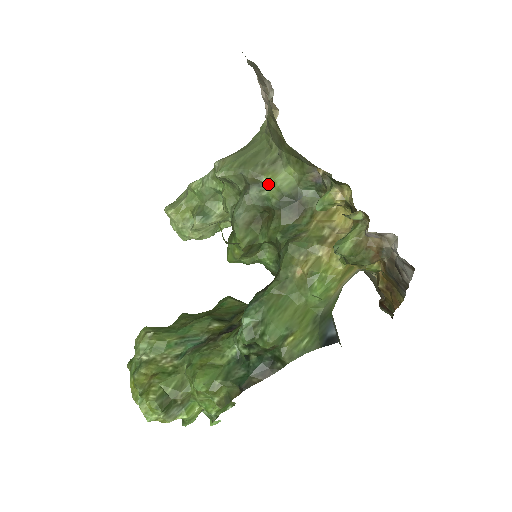
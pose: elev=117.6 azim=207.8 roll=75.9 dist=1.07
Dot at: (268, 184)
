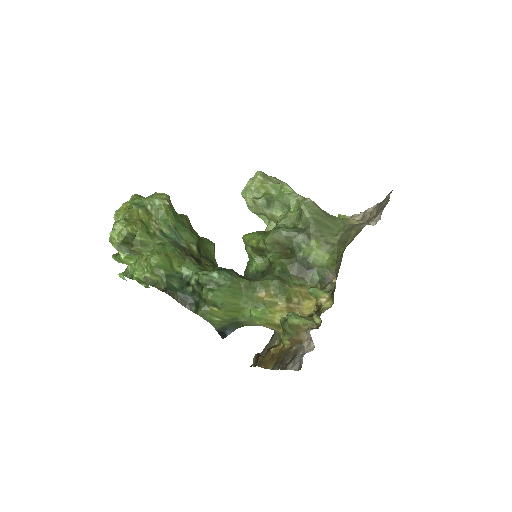
Dot at: (311, 245)
